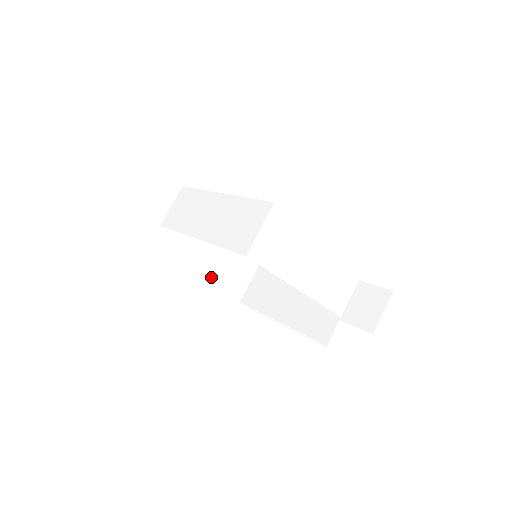
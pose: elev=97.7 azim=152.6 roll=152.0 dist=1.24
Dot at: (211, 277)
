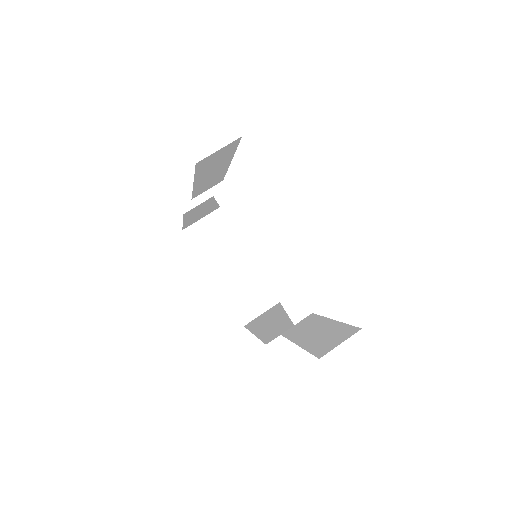
Dot at: (227, 285)
